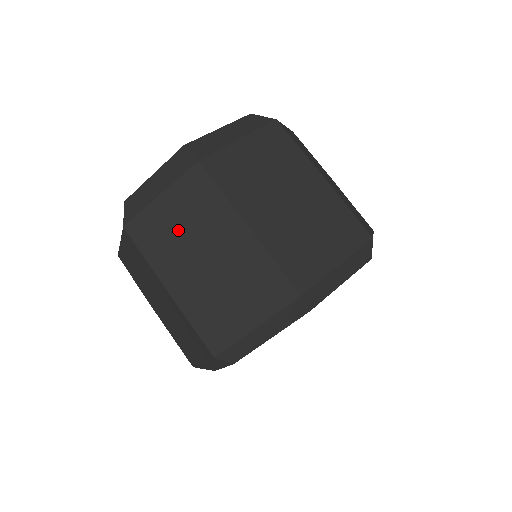
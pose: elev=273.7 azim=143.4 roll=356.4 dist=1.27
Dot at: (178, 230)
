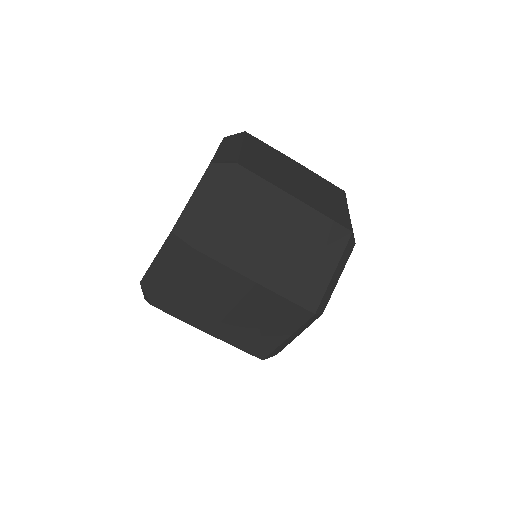
Dot at: (199, 297)
